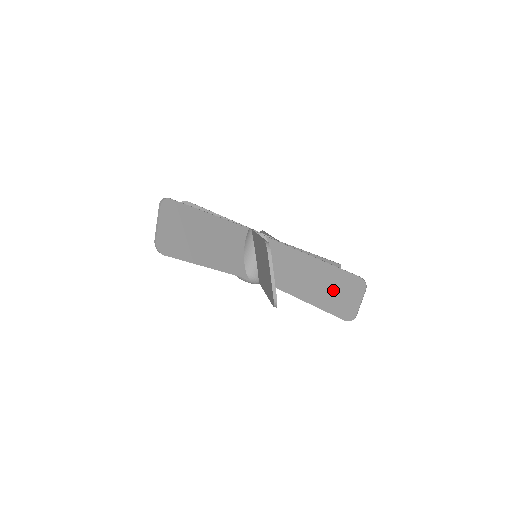
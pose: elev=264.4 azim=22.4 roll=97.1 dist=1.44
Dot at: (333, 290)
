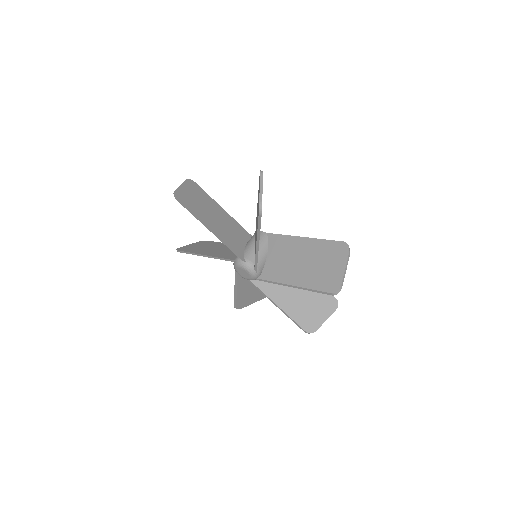
Dot at: (321, 264)
